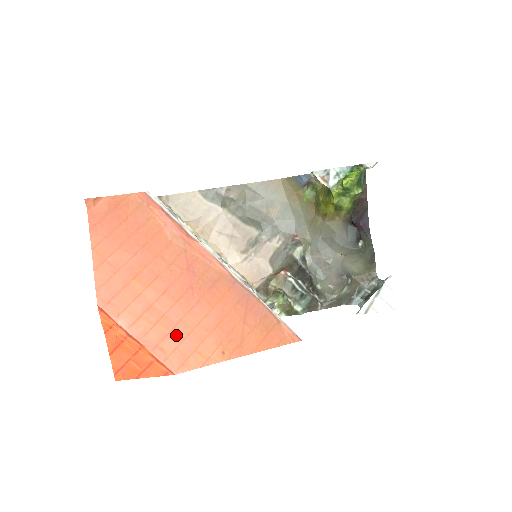
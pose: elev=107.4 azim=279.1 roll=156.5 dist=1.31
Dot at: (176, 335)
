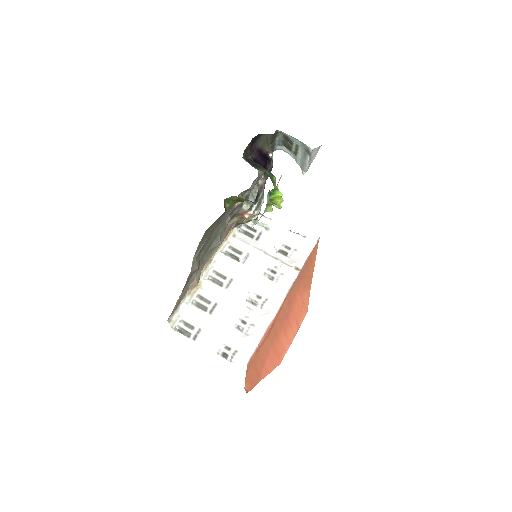
Dot at: (298, 317)
